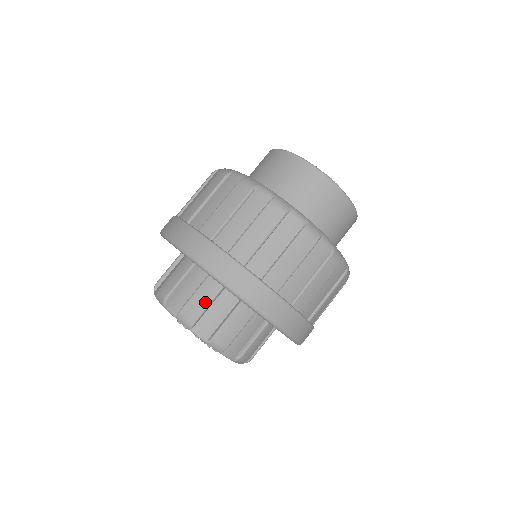
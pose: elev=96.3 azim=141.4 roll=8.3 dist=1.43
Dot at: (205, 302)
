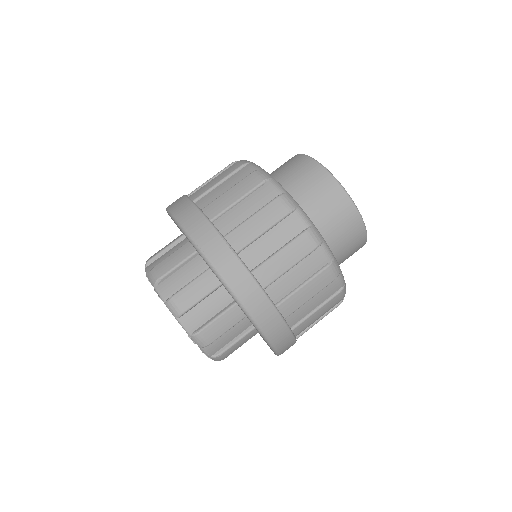
Dot at: (225, 328)
